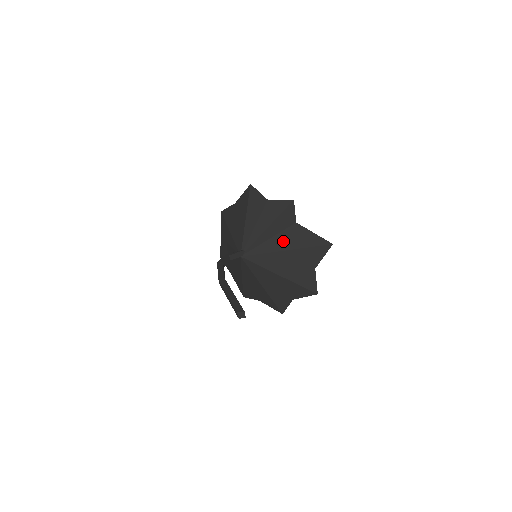
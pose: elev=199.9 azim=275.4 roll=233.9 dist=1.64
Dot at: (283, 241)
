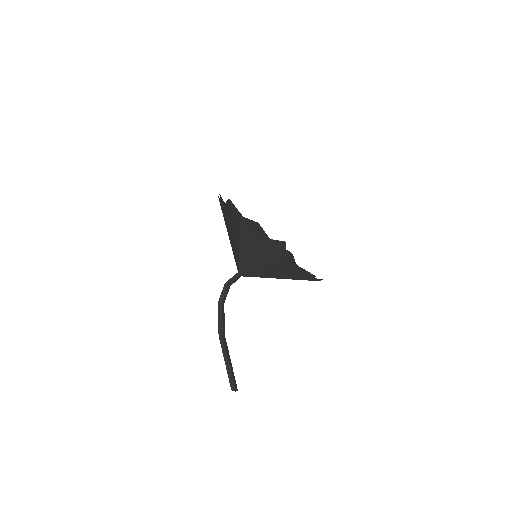
Dot at: (276, 273)
